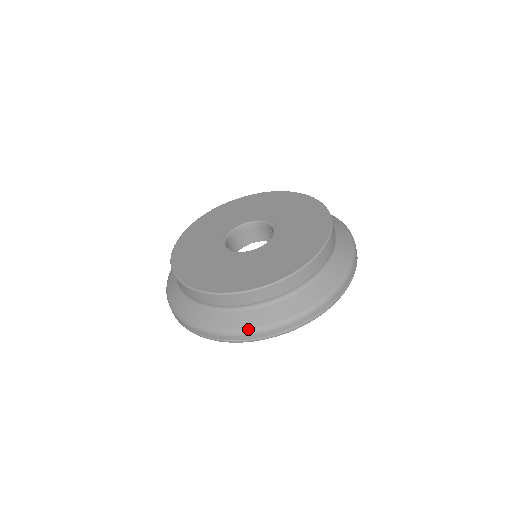
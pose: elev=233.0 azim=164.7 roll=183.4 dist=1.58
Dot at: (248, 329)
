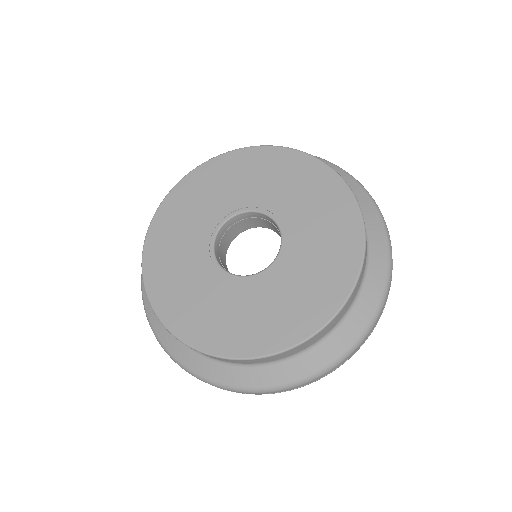
Dot at: (328, 366)
